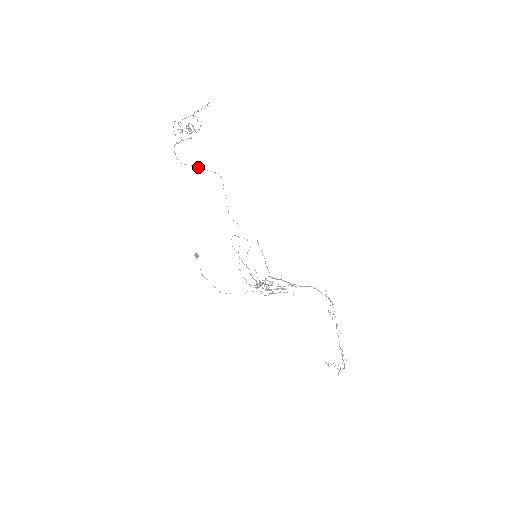
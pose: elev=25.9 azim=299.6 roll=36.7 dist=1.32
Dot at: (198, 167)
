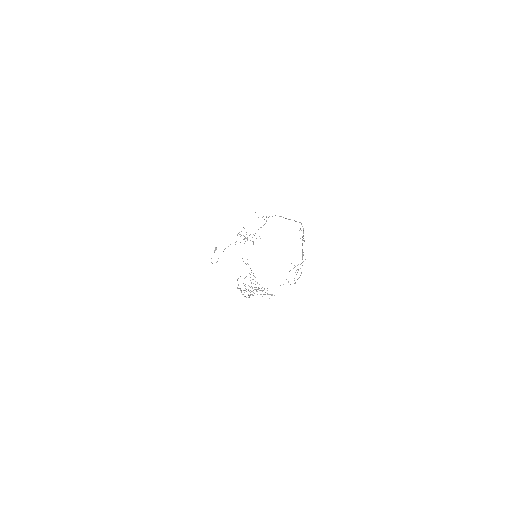
Dot at: occluded
